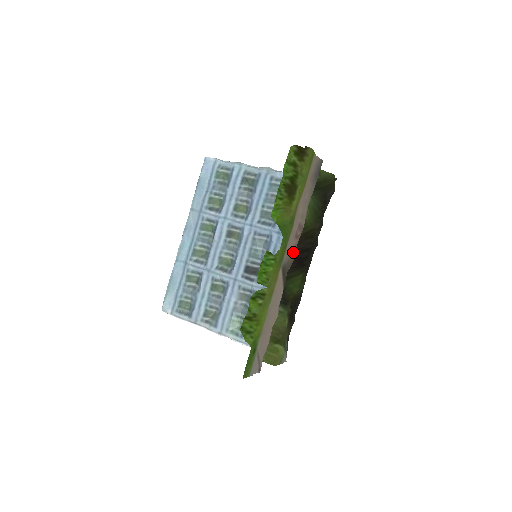
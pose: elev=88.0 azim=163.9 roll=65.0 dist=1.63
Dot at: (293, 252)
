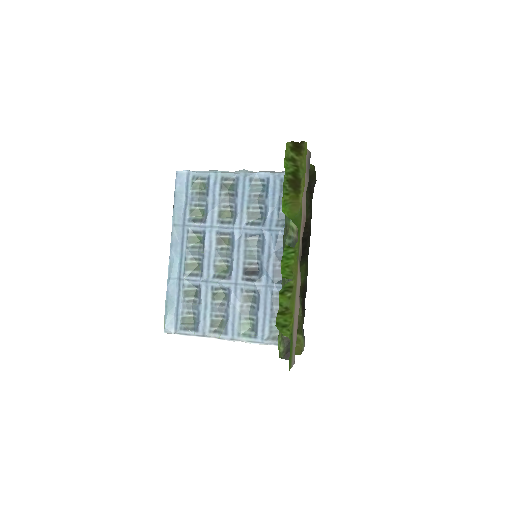
Dot at: (301, 243)
